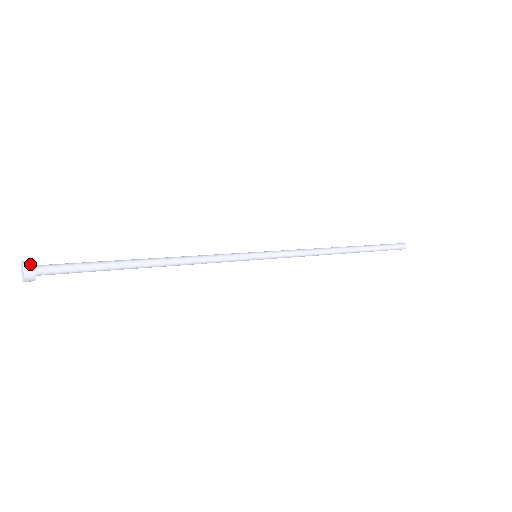
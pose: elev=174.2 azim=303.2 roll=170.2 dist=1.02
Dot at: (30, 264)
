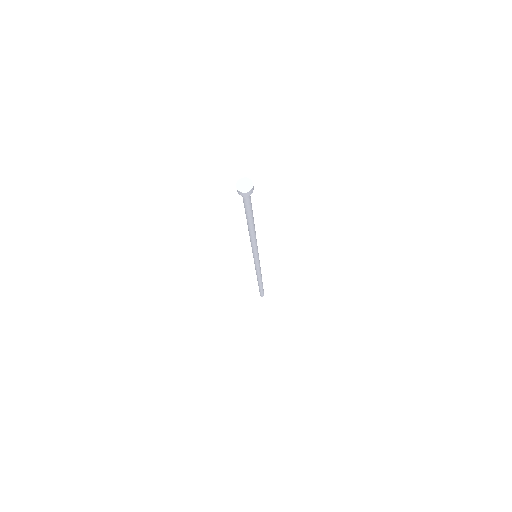
Dot at: (252, 183)
